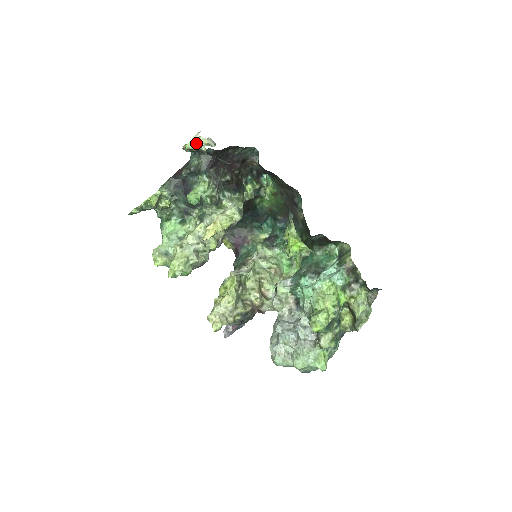
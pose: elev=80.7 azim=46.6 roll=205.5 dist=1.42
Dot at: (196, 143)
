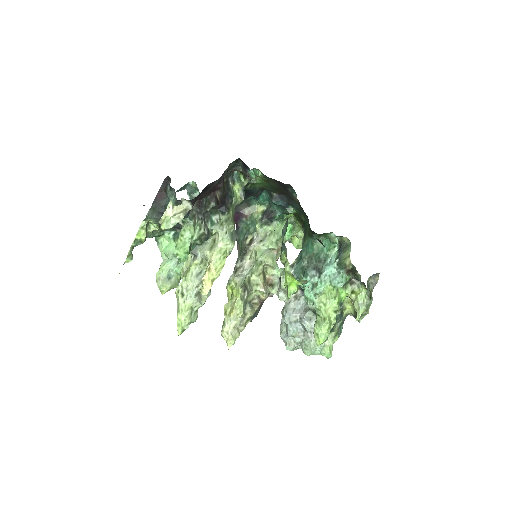
Dot at: (171, 219)
